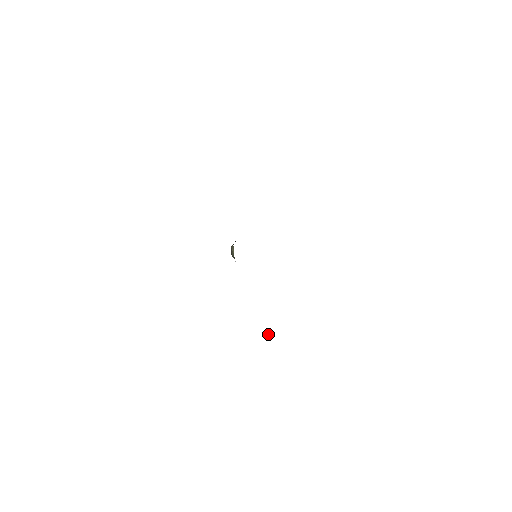
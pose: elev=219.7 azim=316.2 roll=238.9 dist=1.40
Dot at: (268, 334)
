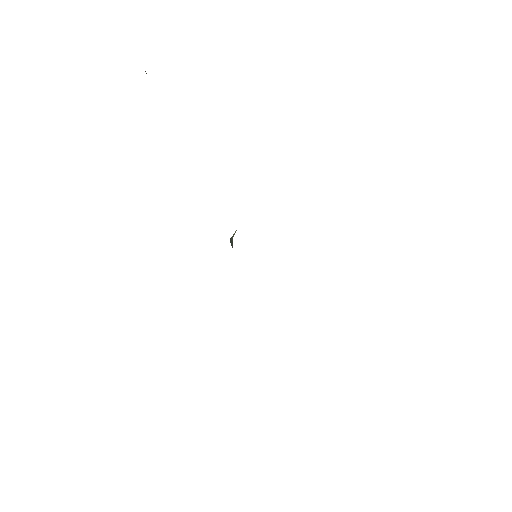
Dot at: occluded
